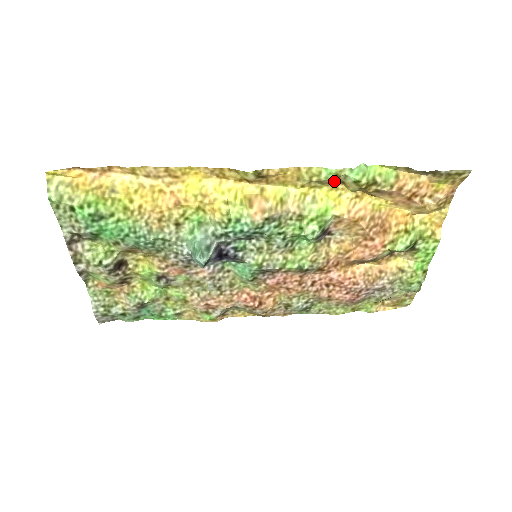
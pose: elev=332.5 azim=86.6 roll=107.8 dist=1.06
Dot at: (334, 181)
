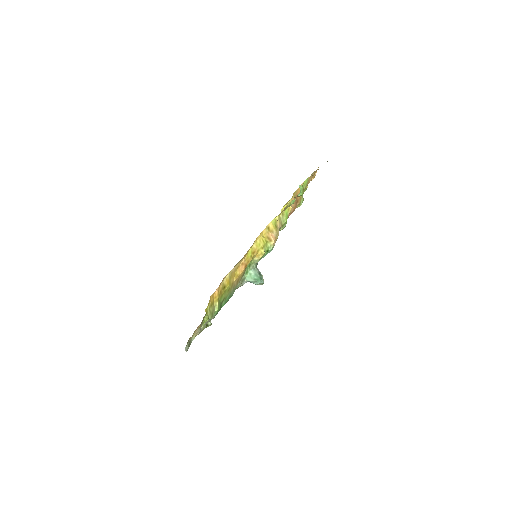
Dot at: occluded
